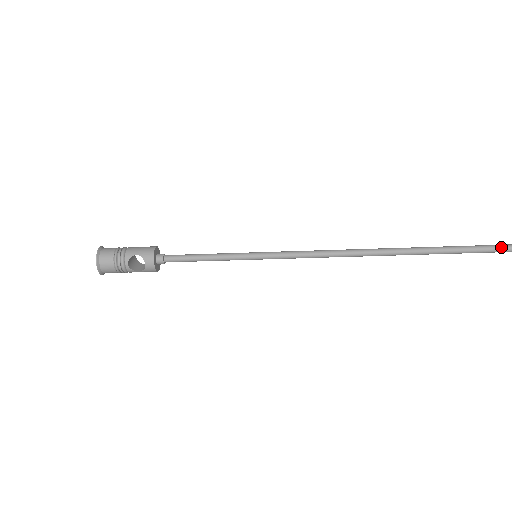
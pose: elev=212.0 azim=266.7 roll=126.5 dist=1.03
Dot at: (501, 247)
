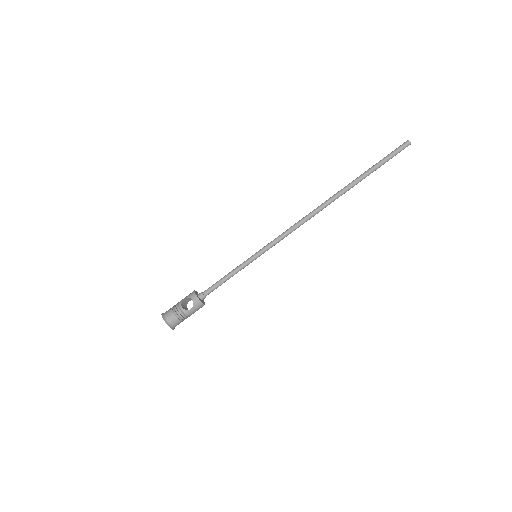
Dot at: (389, 154)
